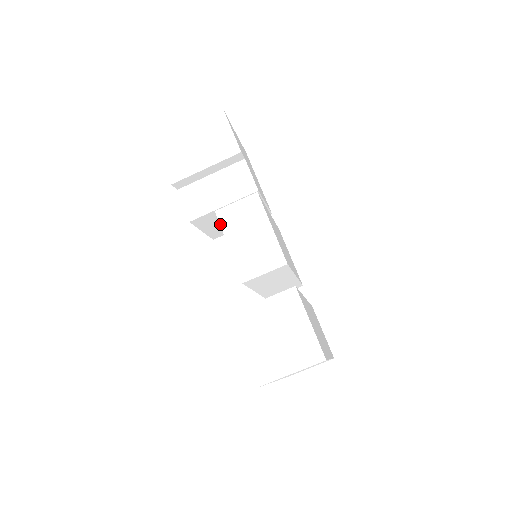
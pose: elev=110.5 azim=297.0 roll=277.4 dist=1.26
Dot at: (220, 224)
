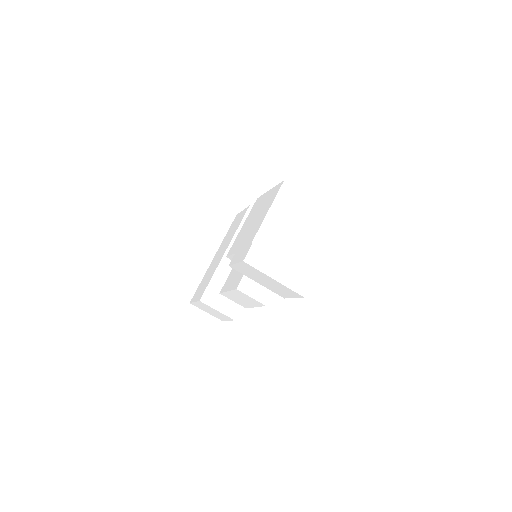
Dot at: (233, 290)
